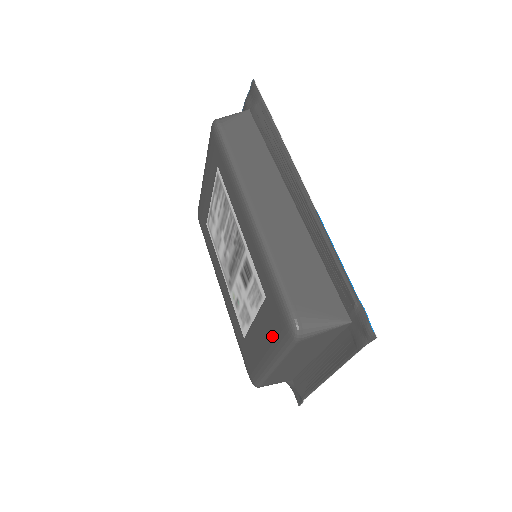
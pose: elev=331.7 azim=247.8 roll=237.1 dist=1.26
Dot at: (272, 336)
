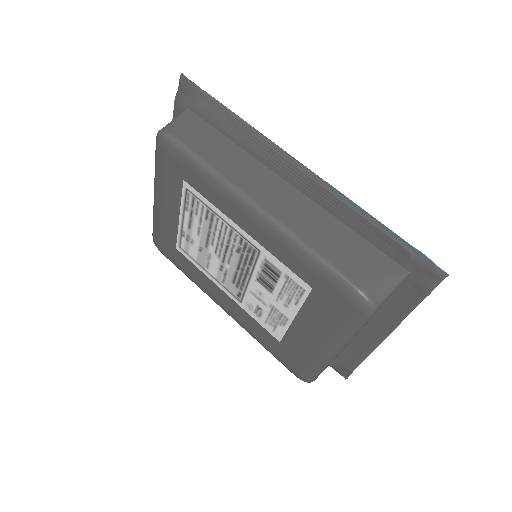
Dot at: (333, 324)
